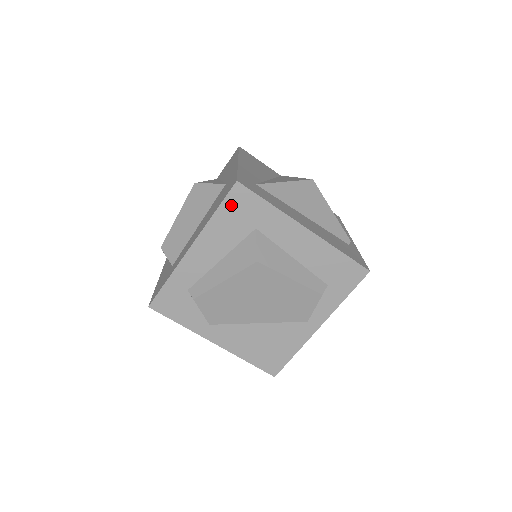
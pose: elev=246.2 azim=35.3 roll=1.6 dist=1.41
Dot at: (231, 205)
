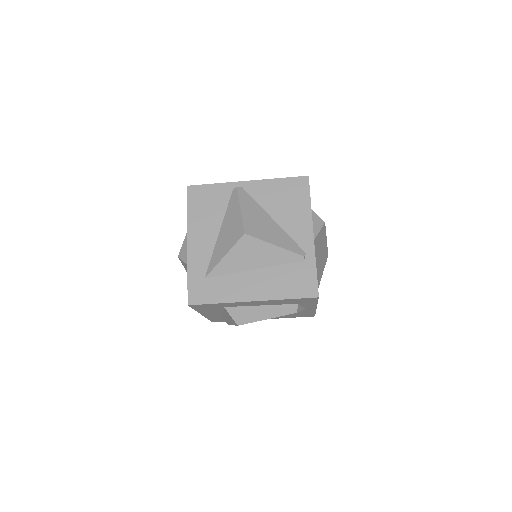
Dot at: (198, 308)
